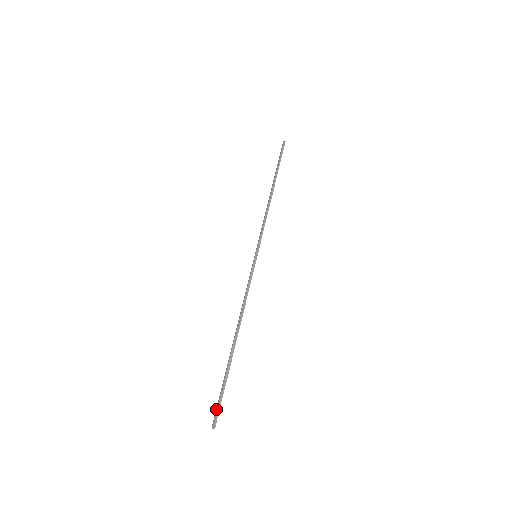
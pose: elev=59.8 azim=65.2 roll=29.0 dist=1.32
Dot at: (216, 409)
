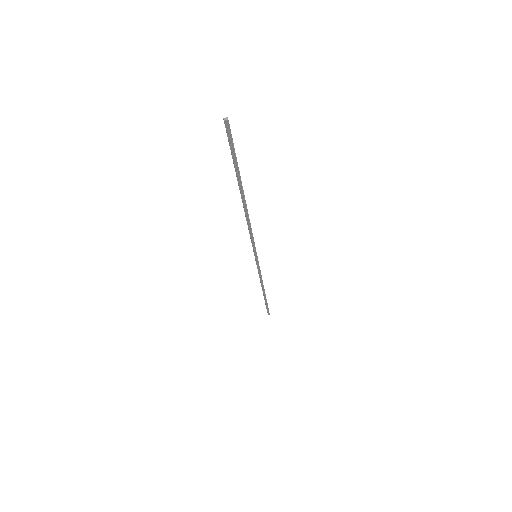
Dot at: occluded
